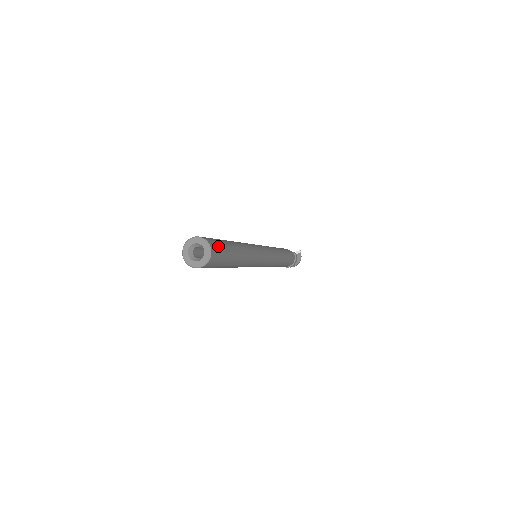
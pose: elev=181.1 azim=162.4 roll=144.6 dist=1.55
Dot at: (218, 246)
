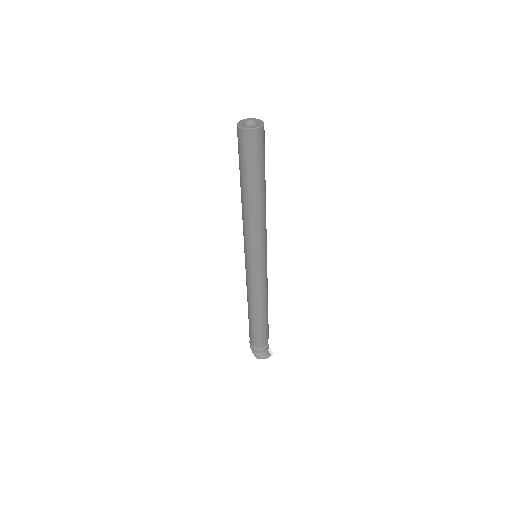
Dot at: (262, 144)
